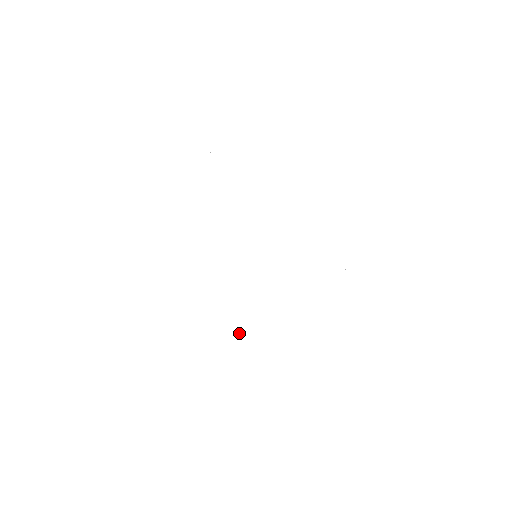
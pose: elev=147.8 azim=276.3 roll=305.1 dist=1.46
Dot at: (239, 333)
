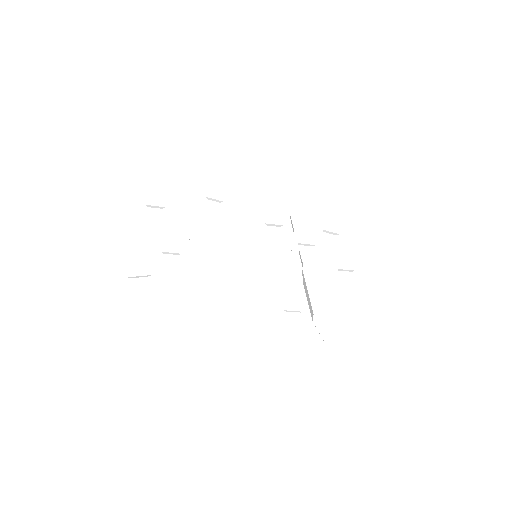
Dot at: (239, 308)
